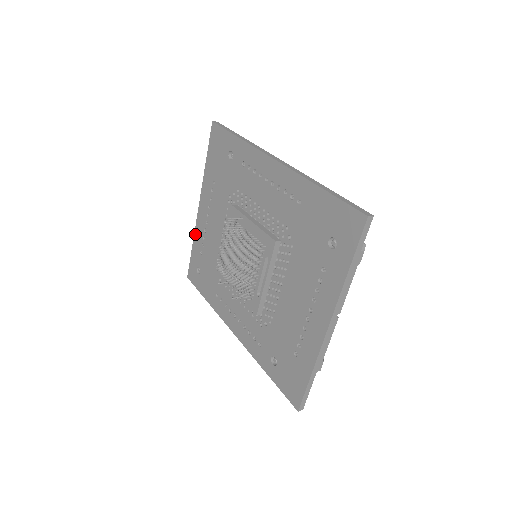
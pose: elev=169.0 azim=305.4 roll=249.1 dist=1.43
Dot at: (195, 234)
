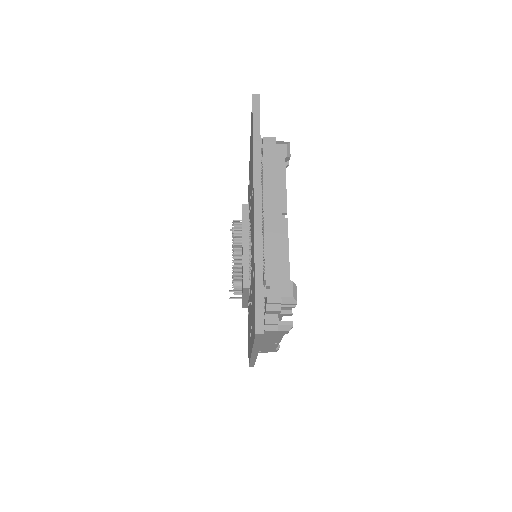
Dot at: occluded
